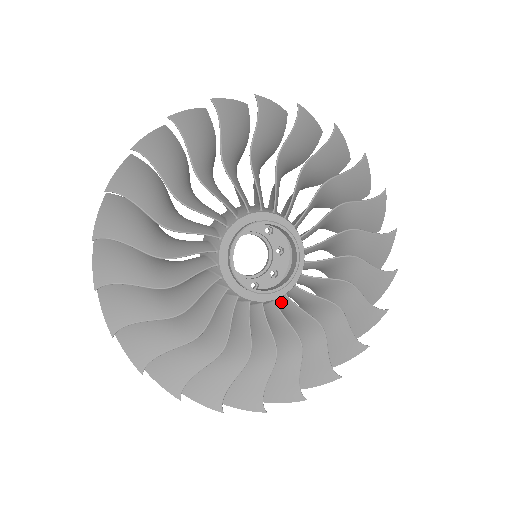
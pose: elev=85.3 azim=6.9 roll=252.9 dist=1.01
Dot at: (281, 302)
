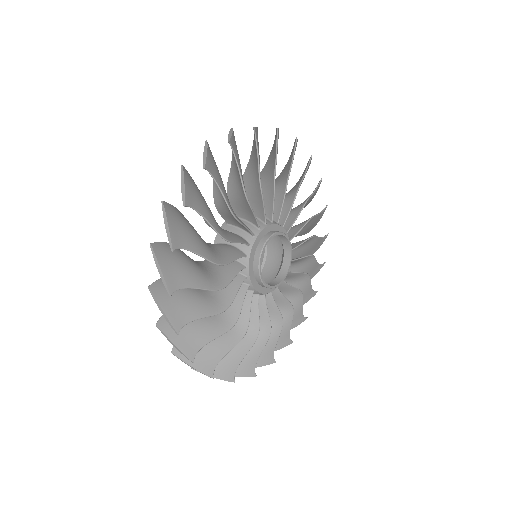
Dot at: occluded
